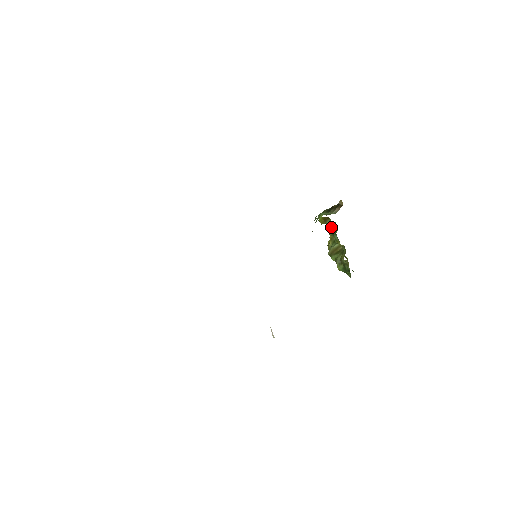
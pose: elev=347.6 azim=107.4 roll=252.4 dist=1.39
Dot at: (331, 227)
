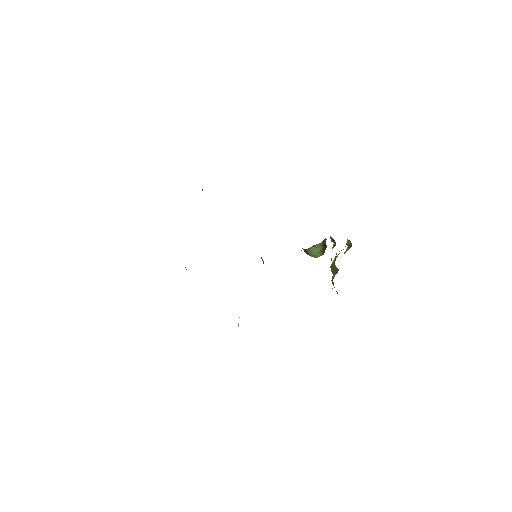
Dot at: (349, 241)
